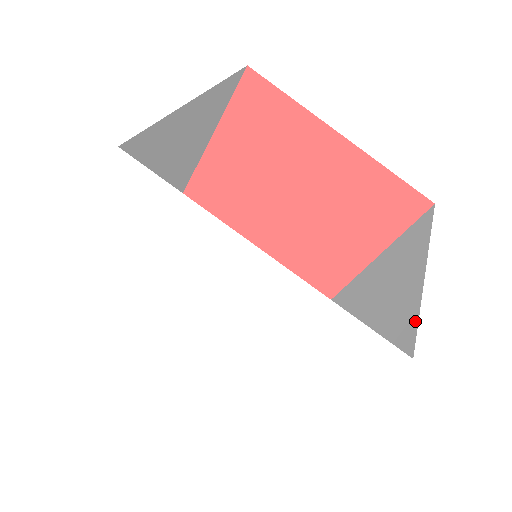
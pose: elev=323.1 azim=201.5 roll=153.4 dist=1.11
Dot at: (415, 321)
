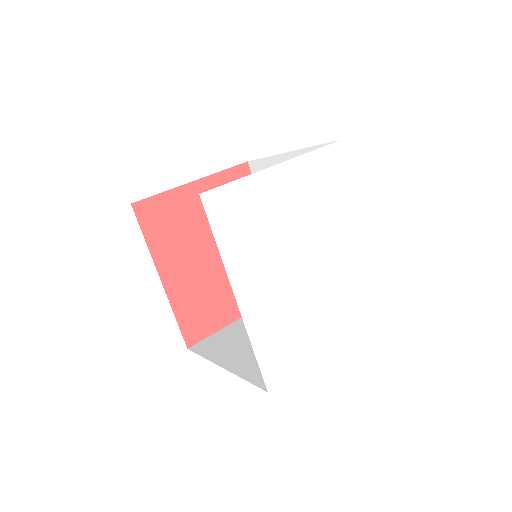
Dot at: occluded
